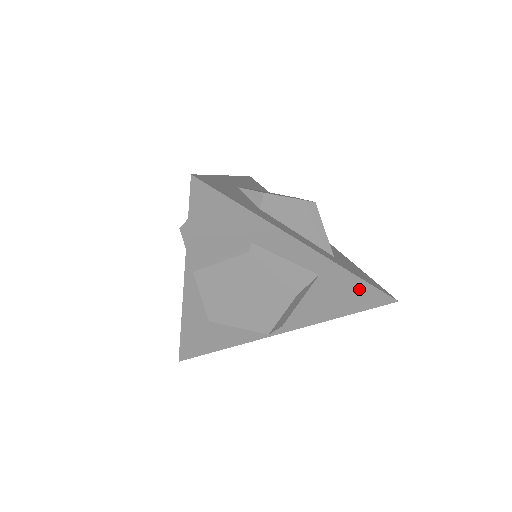
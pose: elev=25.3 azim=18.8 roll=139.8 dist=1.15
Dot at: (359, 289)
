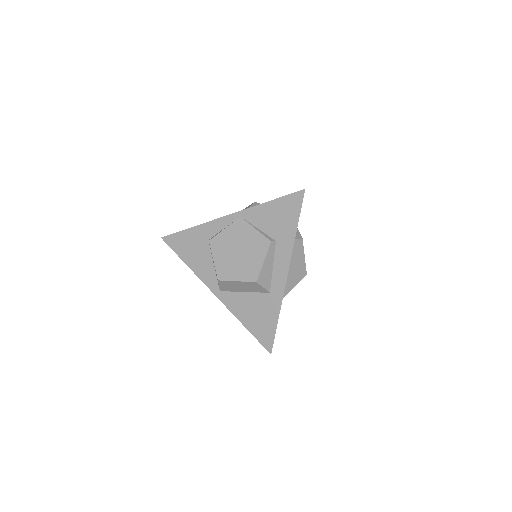
Dot at: (270, 324)
